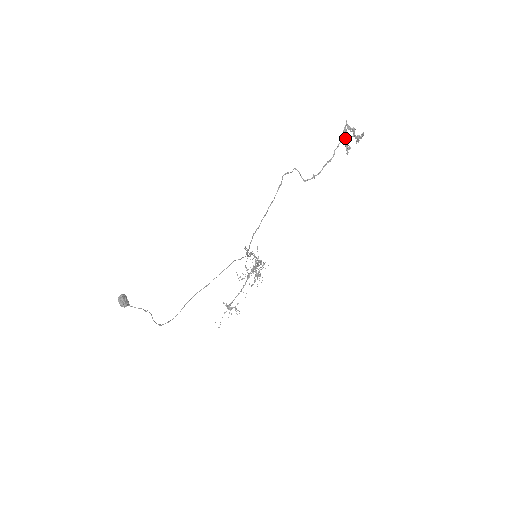
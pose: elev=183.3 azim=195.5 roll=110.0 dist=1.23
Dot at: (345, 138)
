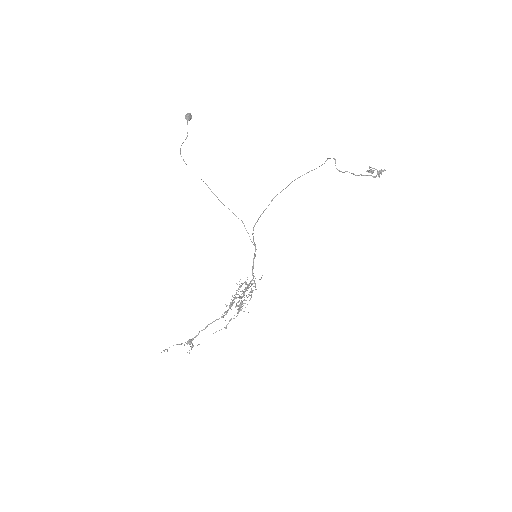
Dot at: (371, 167)
